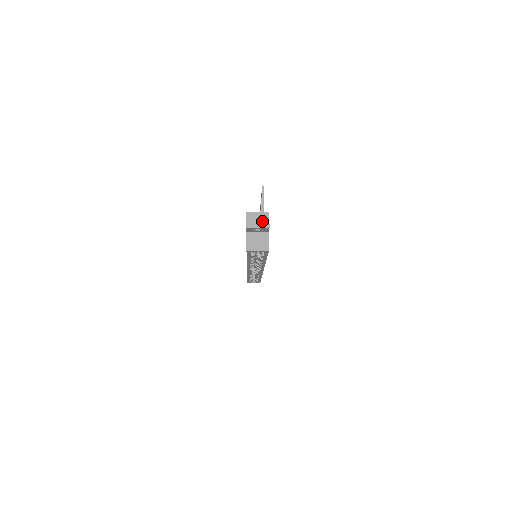
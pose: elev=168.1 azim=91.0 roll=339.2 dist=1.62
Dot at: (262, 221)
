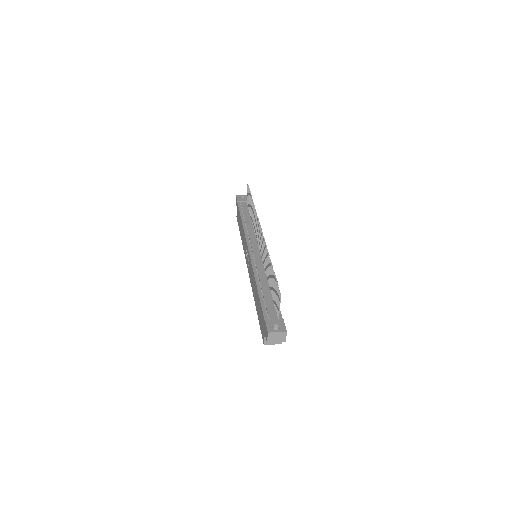
Dot at: (280, 338)
